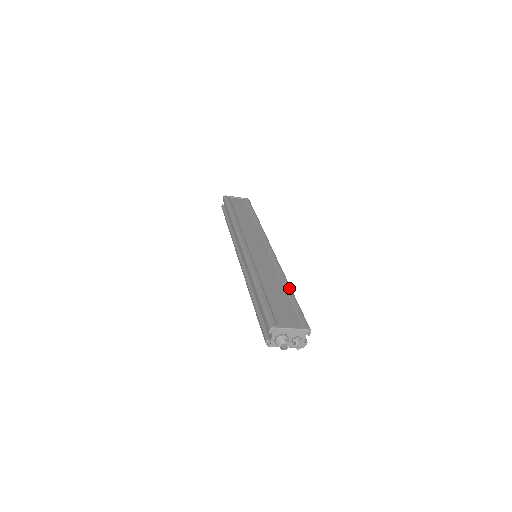
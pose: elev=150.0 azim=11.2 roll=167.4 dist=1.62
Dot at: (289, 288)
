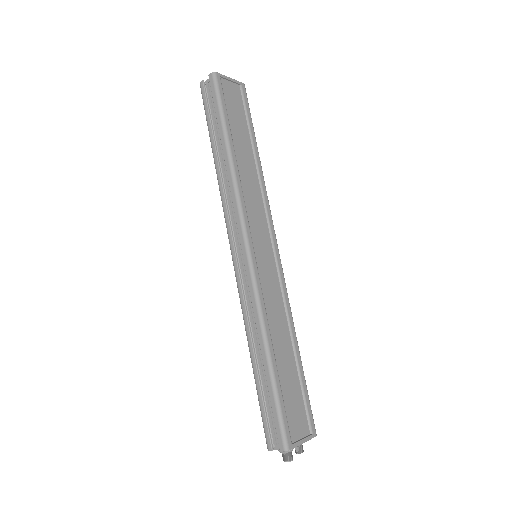
Dot at: (298, 352)
